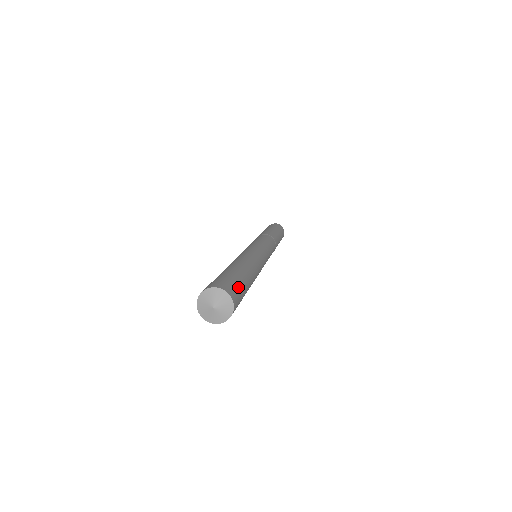
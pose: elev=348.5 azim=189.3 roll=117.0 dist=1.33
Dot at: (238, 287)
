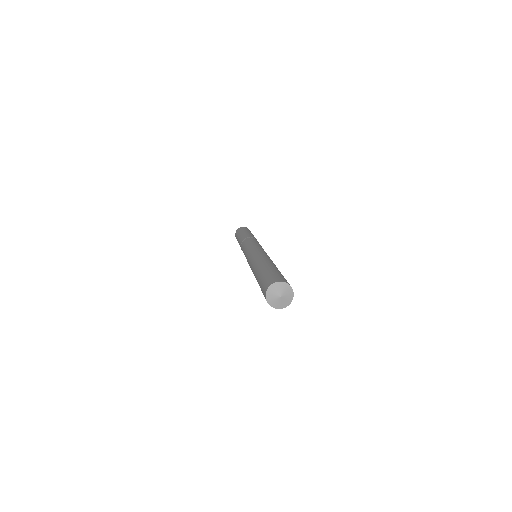
Dot at: (277, 275)
